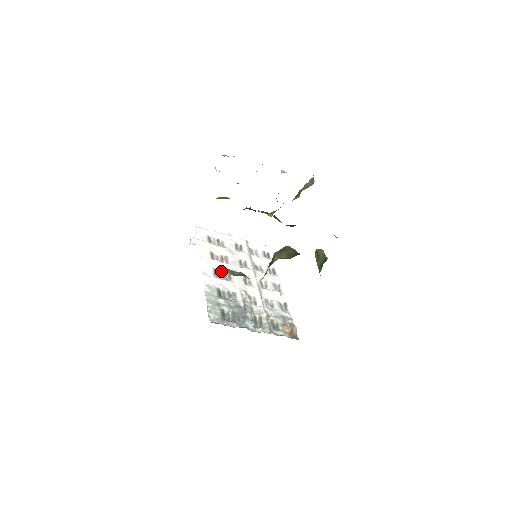
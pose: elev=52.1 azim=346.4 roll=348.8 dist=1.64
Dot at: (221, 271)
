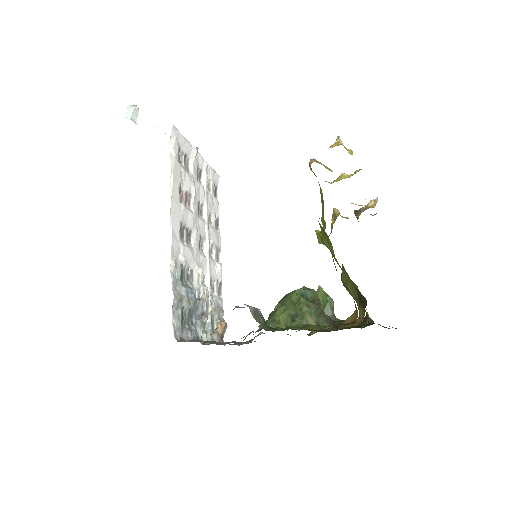
Dot at: (185, 226)
